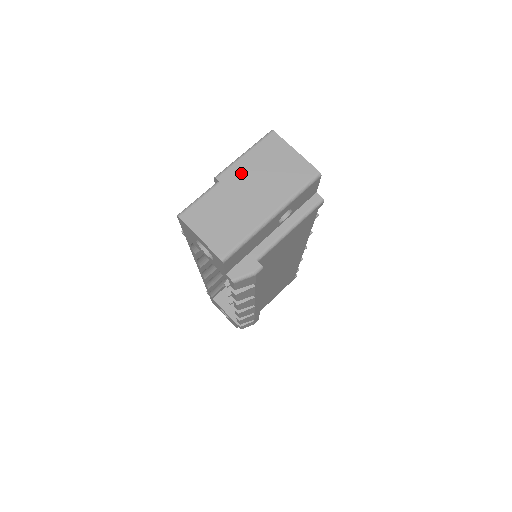
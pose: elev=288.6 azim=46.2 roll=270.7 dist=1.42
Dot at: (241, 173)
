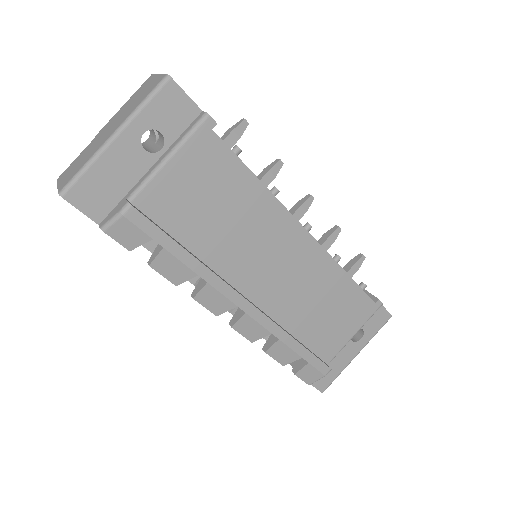
Dot at: (112, 120)
